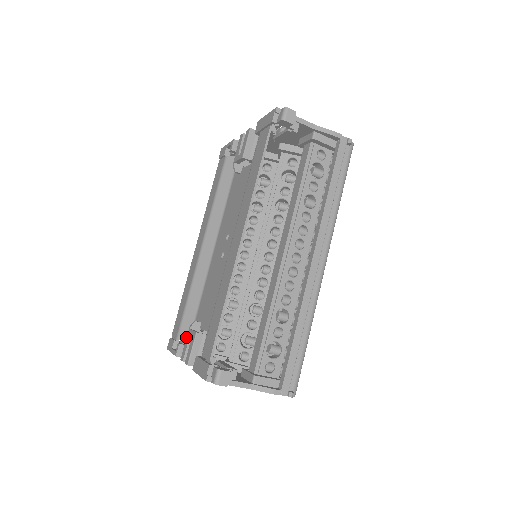
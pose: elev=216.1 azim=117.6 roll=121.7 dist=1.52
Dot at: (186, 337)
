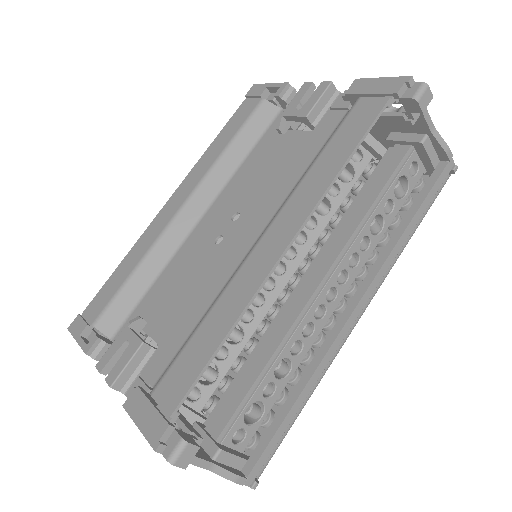
Dot at: (110, 328)
